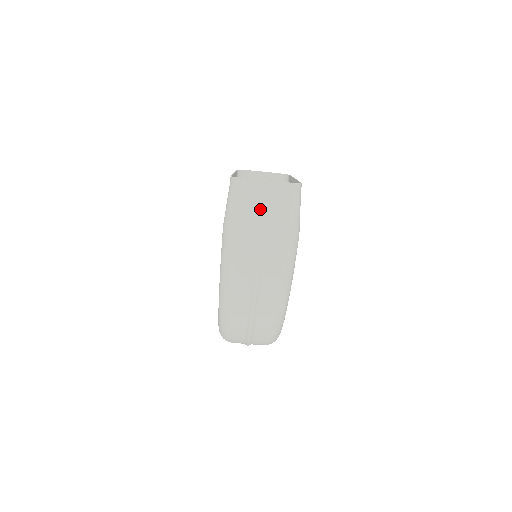
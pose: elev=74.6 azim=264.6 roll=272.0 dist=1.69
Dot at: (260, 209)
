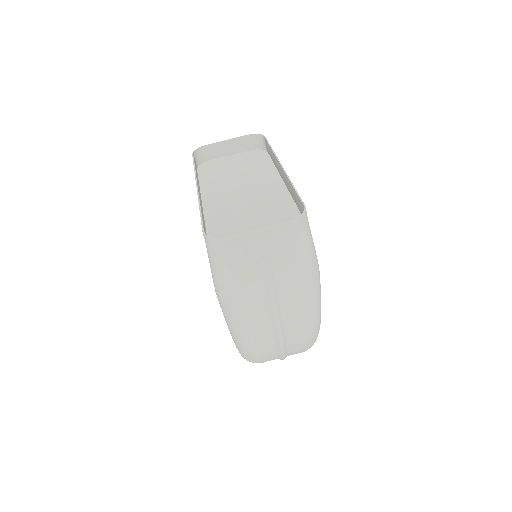
Dot at: (261, 267)
